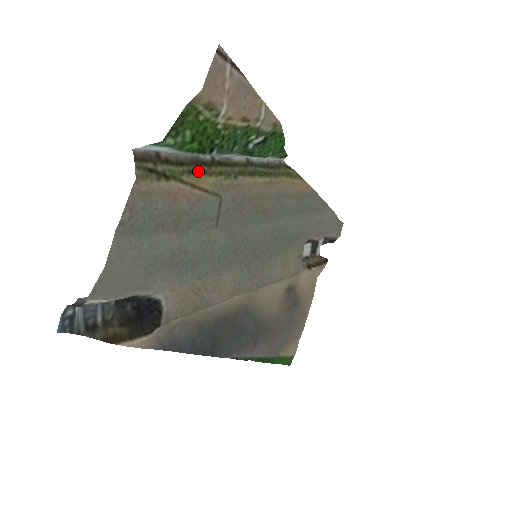
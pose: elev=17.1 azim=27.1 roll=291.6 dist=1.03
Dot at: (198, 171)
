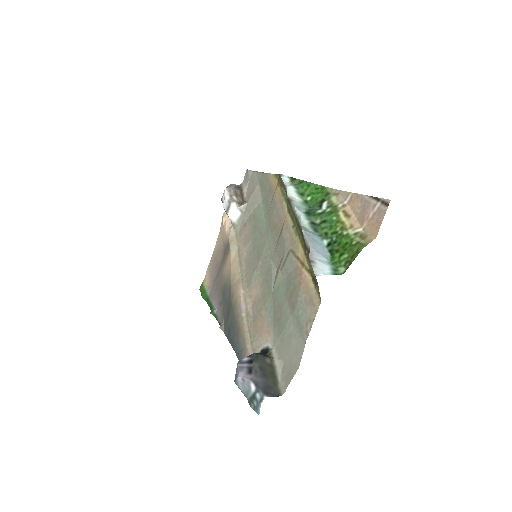
Dot at: (305, 251)
